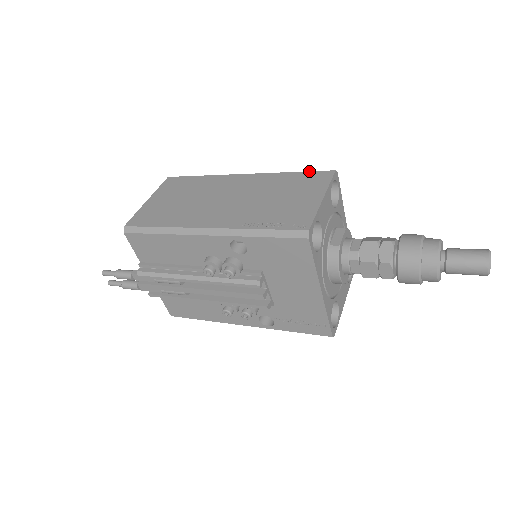
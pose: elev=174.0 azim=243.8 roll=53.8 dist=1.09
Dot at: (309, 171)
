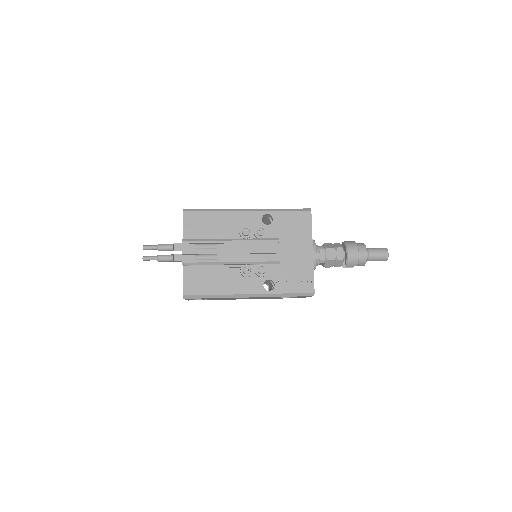
Dot at: occluded
